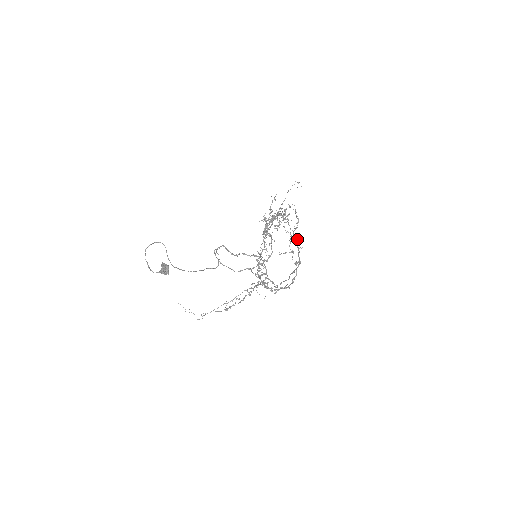
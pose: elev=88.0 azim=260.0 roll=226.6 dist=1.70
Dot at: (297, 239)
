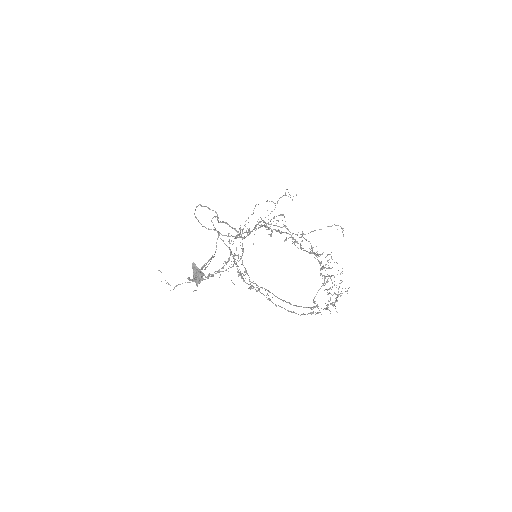
Dot at: occluded
